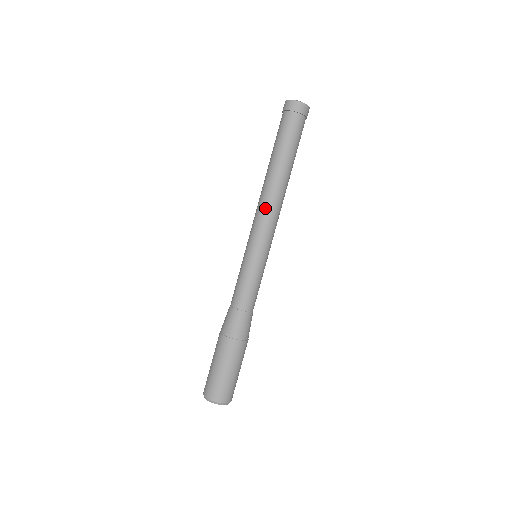
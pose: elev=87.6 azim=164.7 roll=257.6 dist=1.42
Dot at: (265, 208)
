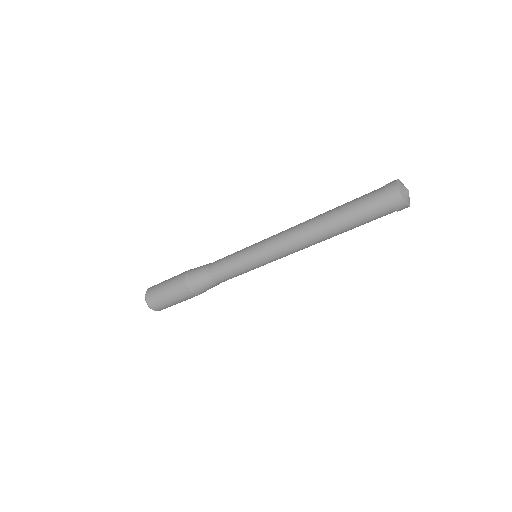
Dot at: (297, 250)
